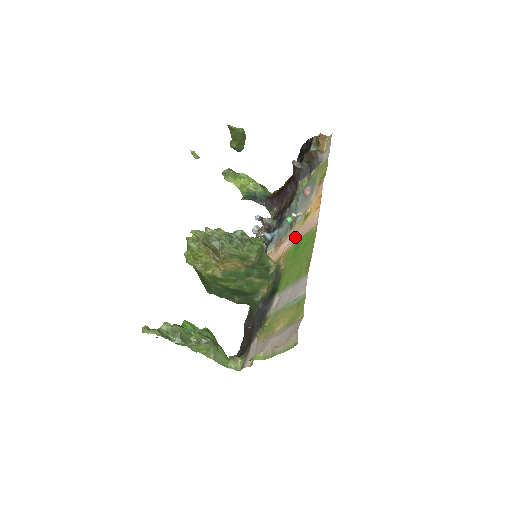
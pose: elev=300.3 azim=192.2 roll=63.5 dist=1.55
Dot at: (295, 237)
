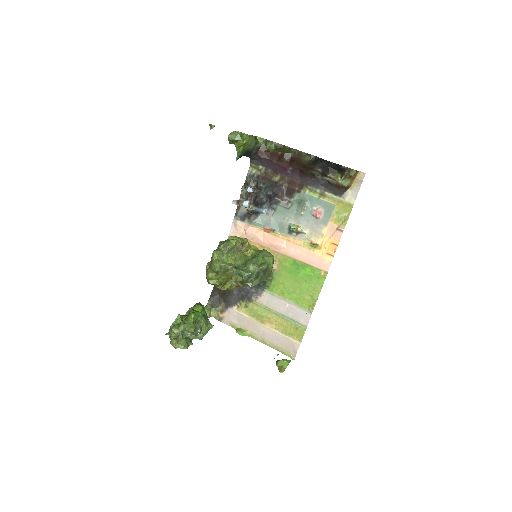
Dot at: (296, 253)
